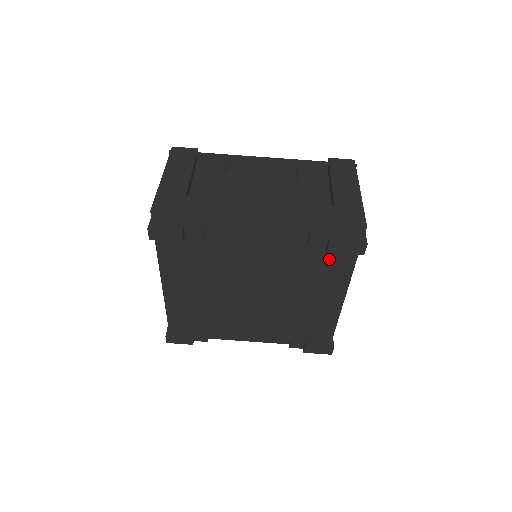
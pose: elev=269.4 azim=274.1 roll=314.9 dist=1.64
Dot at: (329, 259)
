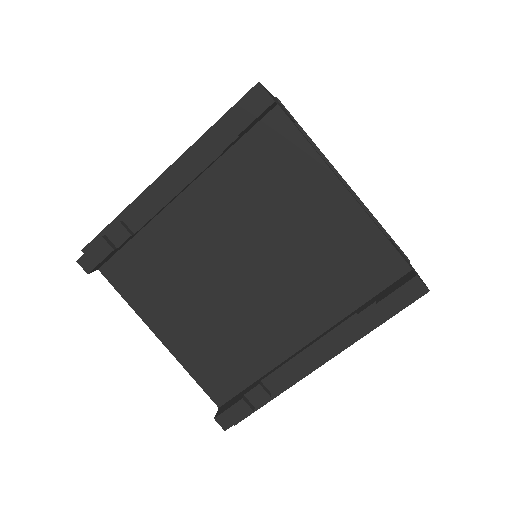
Dot at: (271, 156)
